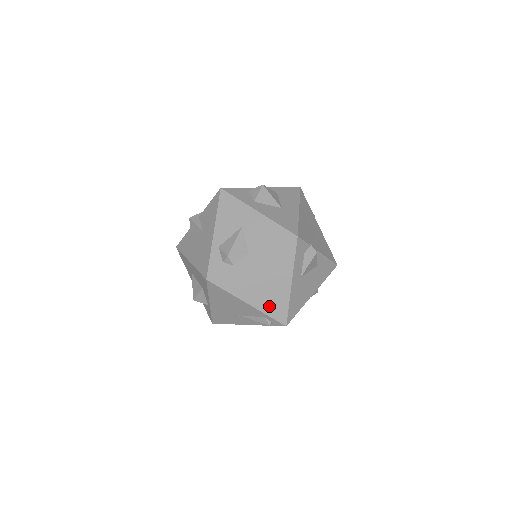
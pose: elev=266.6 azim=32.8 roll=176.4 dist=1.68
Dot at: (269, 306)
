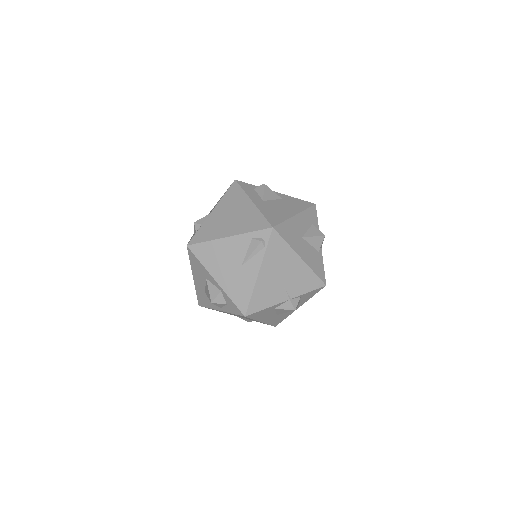
Dot at: (247, 226)
